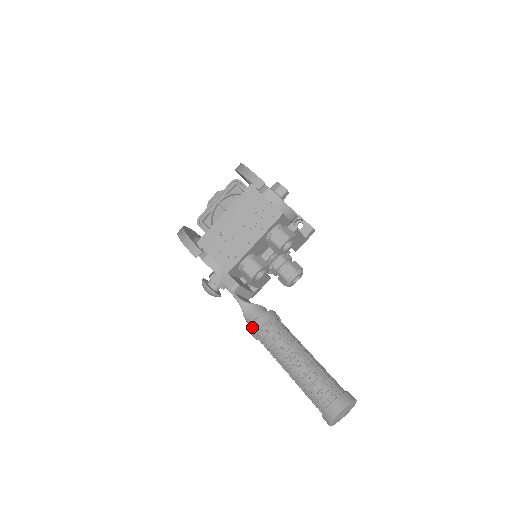
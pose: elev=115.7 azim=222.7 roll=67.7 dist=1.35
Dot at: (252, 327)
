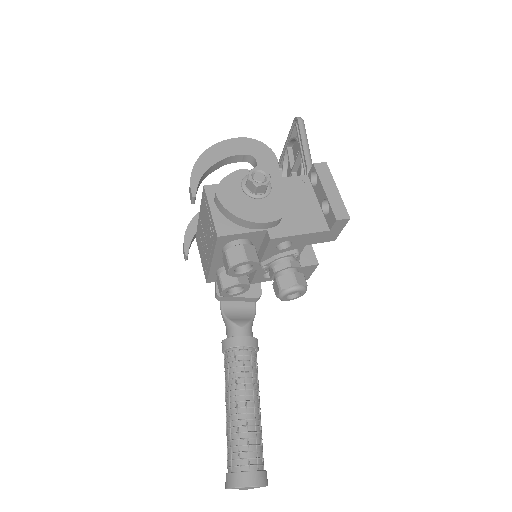
Dot at: occluded
